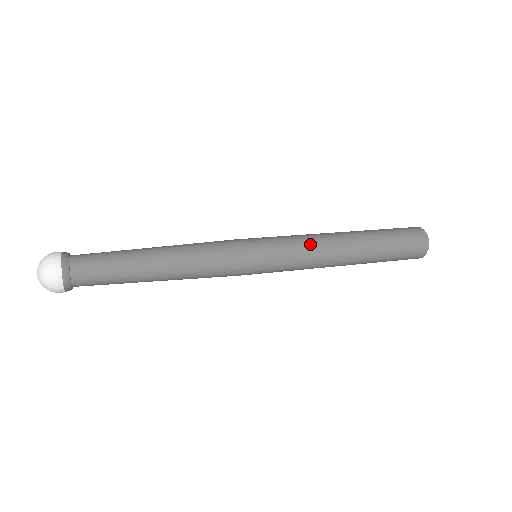
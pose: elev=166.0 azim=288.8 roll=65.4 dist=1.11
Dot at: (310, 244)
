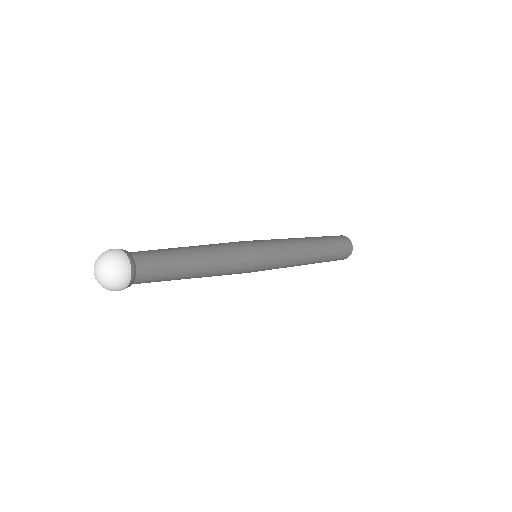
Dot at: (291, 242)
